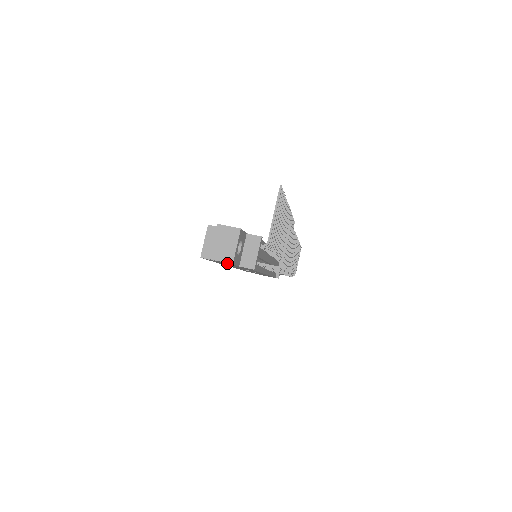
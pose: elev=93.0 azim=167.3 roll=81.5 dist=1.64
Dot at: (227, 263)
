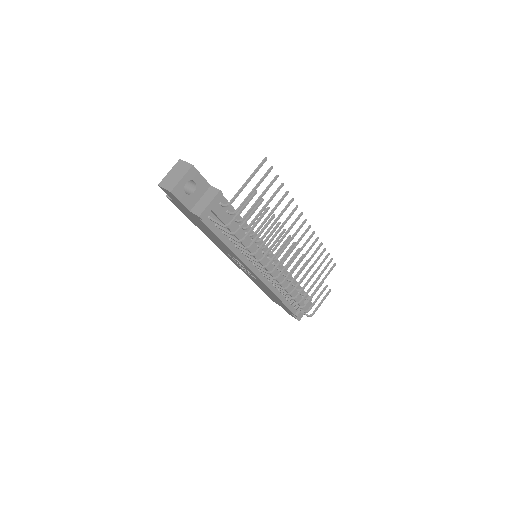
Dot at: (174, 197)
